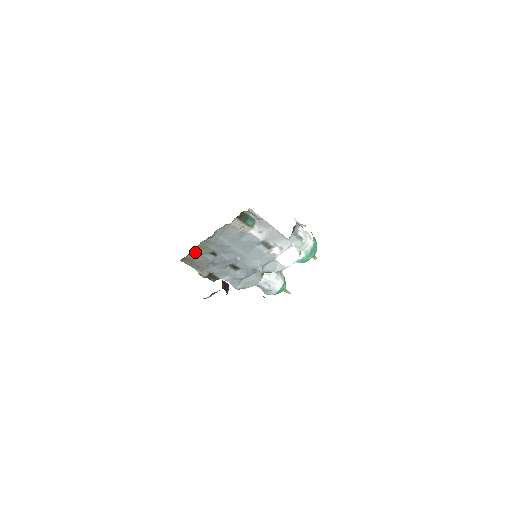
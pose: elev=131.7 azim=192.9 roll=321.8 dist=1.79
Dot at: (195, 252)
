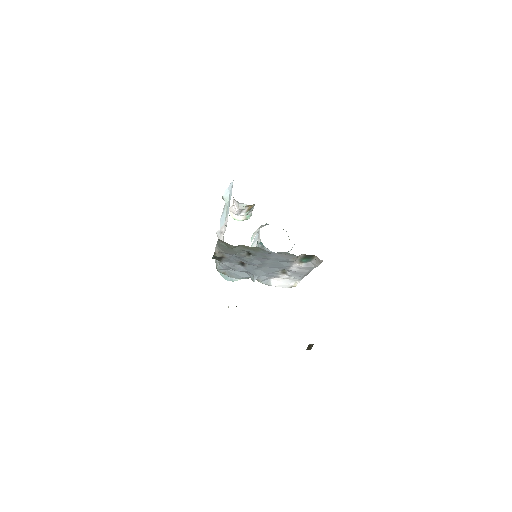
Dot at: (242, 246)
